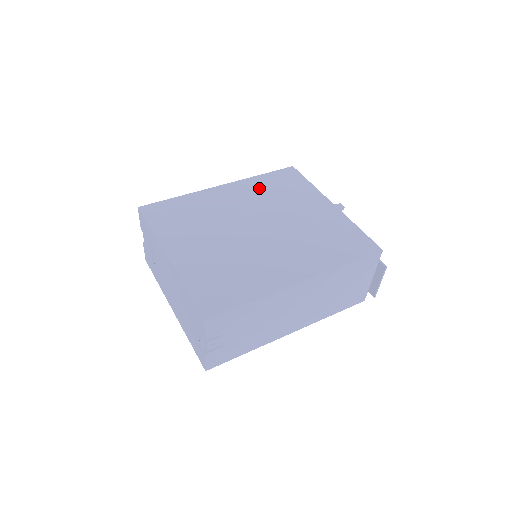
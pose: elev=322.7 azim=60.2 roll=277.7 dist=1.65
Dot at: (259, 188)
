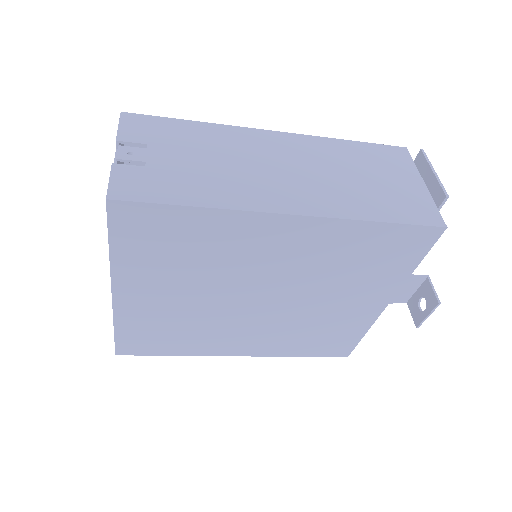
Dot at: occluded
